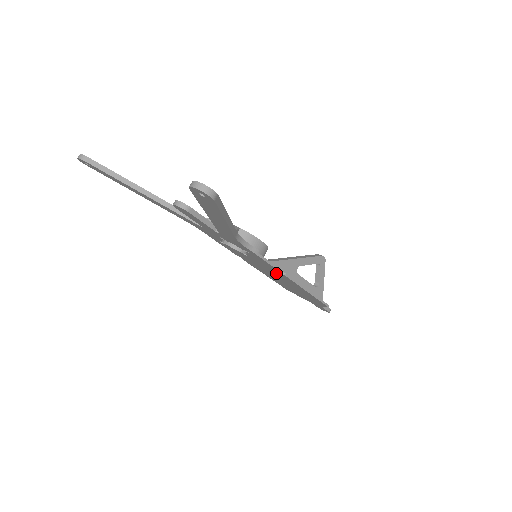
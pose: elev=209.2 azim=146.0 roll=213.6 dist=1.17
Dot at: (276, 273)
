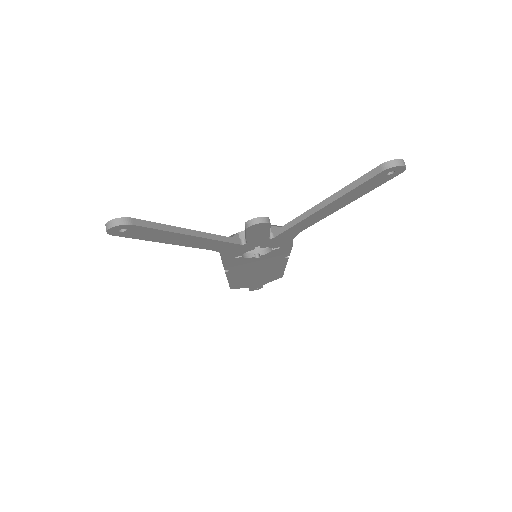
Dot at: (272, 263)
